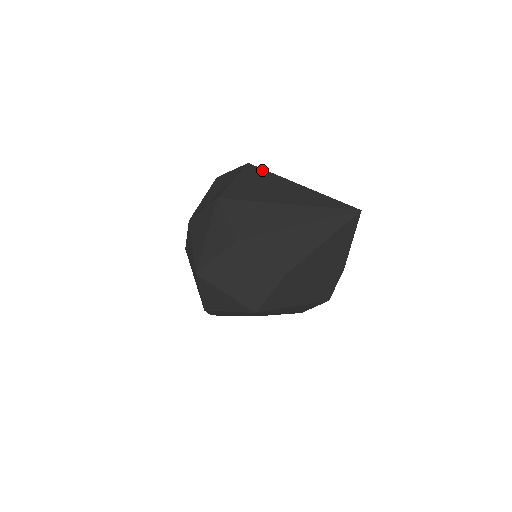
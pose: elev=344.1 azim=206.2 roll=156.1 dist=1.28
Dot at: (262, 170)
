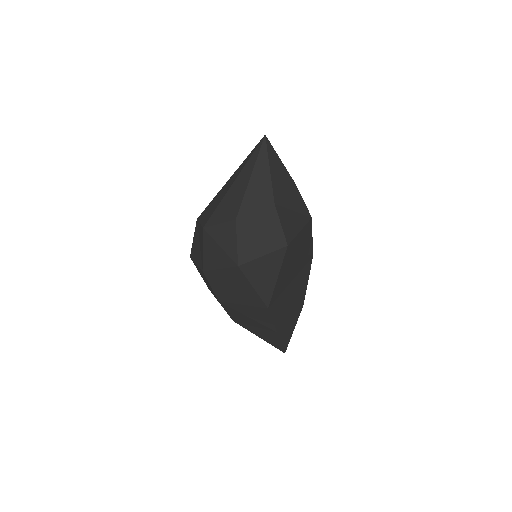
Dot at: (207, 206)
